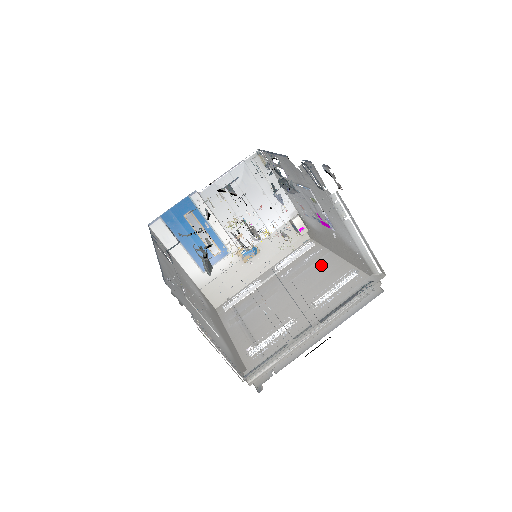
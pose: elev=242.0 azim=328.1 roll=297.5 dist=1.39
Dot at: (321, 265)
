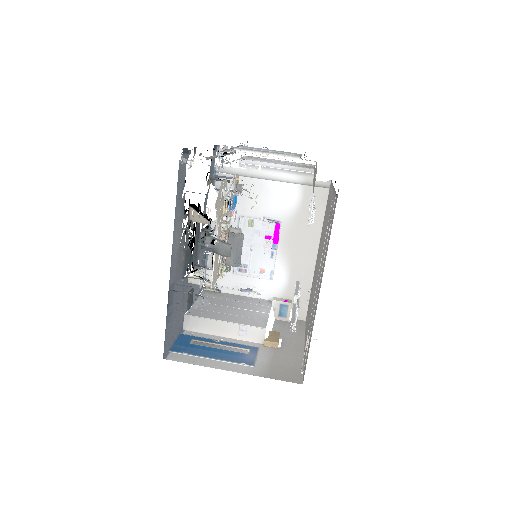
Dot at: (315, 271)
